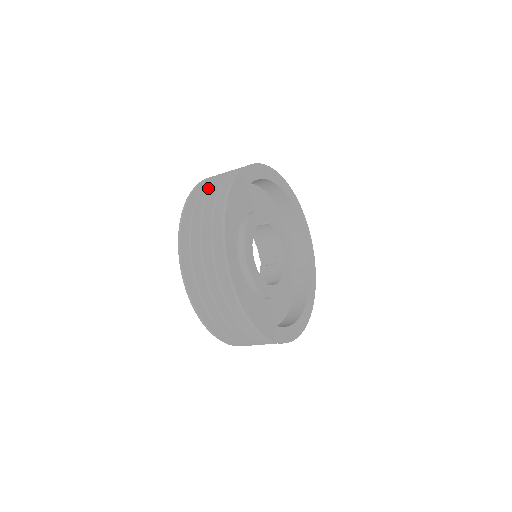
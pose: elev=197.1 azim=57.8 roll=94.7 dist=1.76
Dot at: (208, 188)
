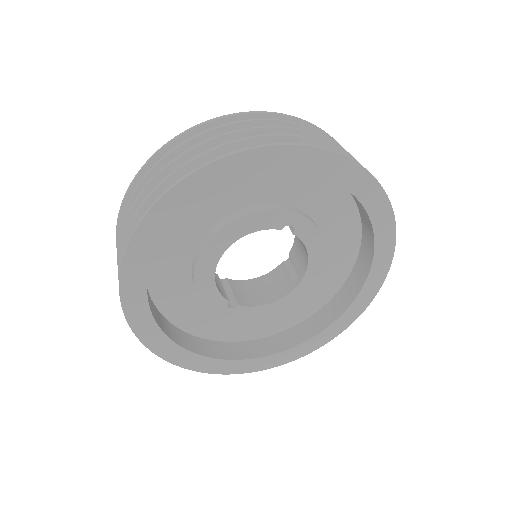
Dot at: (215, 136)
